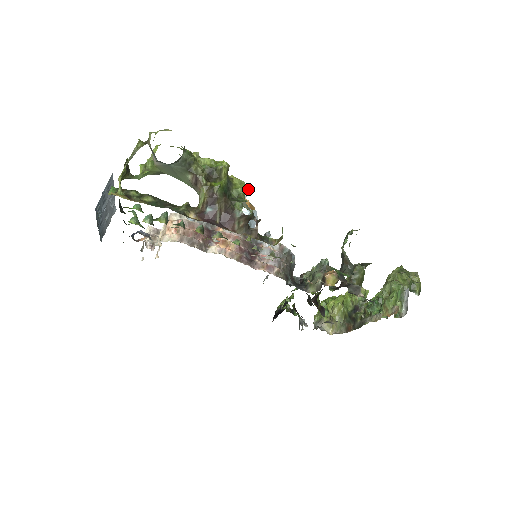
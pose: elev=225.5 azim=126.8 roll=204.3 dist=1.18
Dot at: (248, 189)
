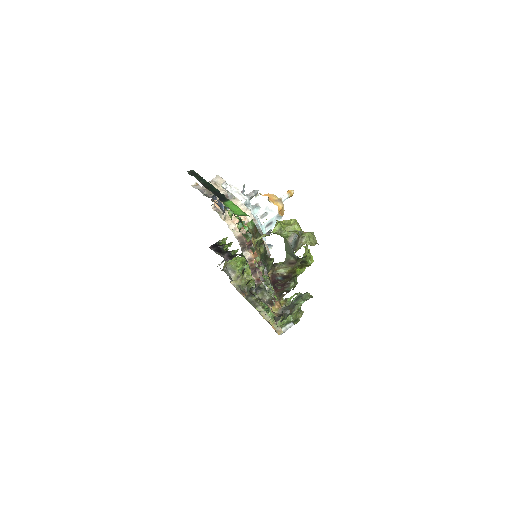
Dot at: occluded
